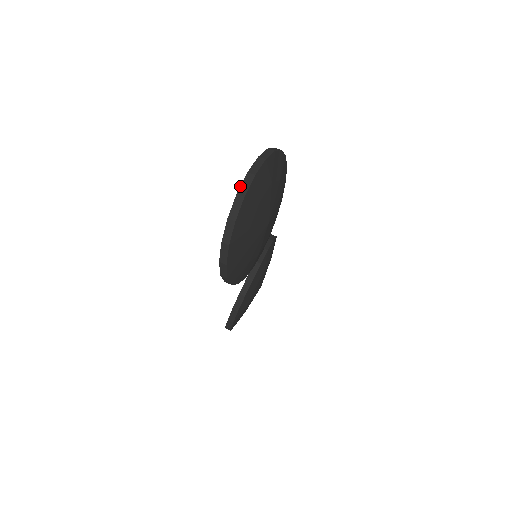
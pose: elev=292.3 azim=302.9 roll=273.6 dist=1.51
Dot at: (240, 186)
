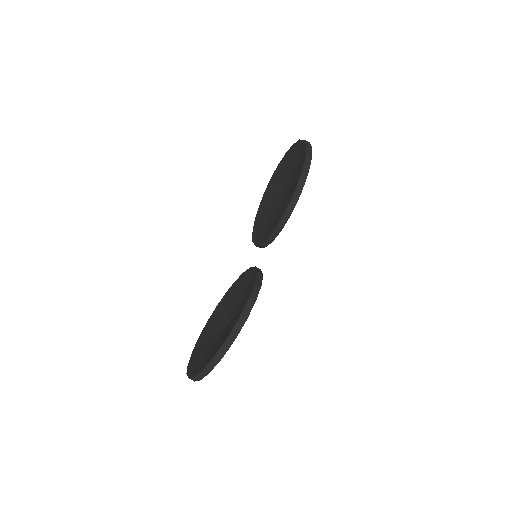
Dot at: (187, 375)
